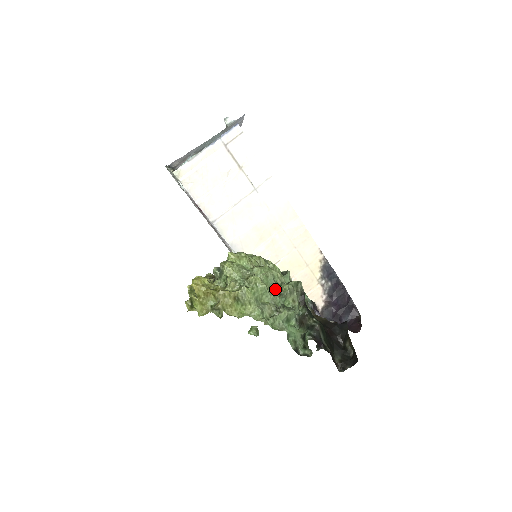
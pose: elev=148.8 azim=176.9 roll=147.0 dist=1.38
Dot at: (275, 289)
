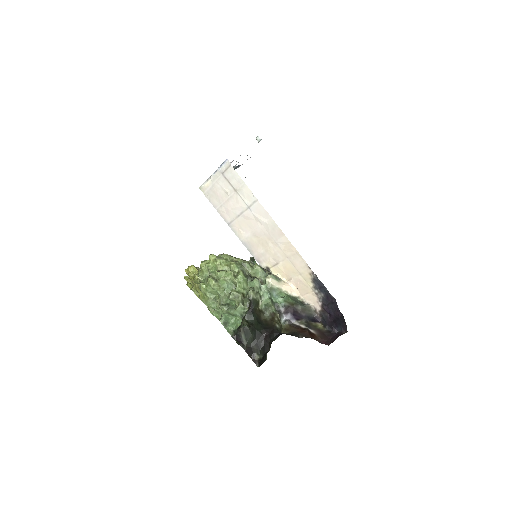
Dot at: occluded
